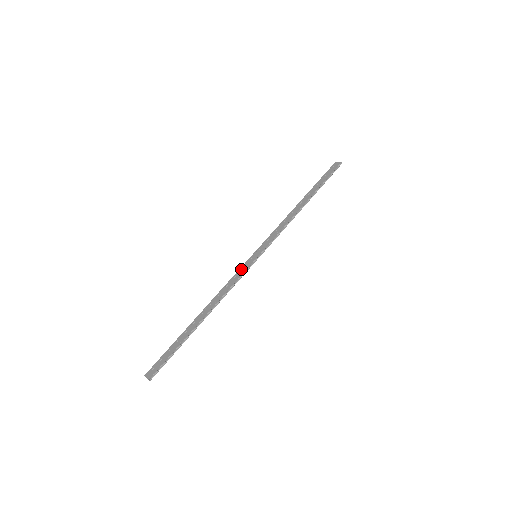
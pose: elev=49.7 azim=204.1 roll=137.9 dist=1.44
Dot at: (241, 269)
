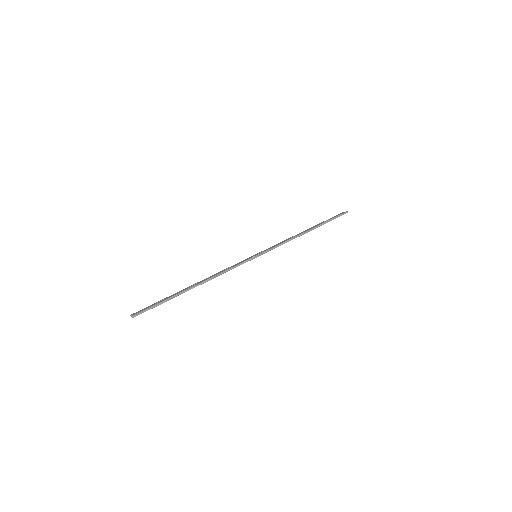
Dot at: (240, 262)
